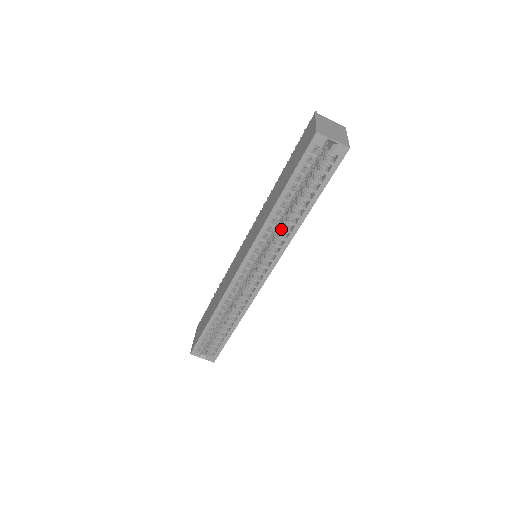
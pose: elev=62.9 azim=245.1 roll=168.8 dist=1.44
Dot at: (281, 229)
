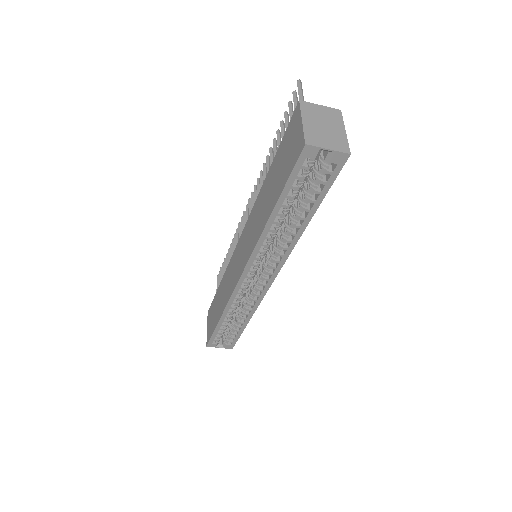
Dot at: (279, 239)
